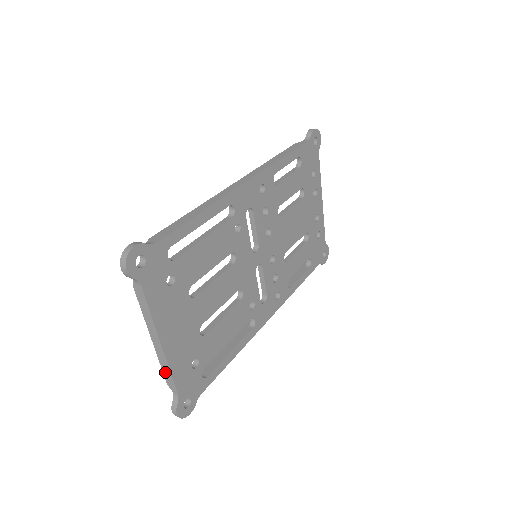
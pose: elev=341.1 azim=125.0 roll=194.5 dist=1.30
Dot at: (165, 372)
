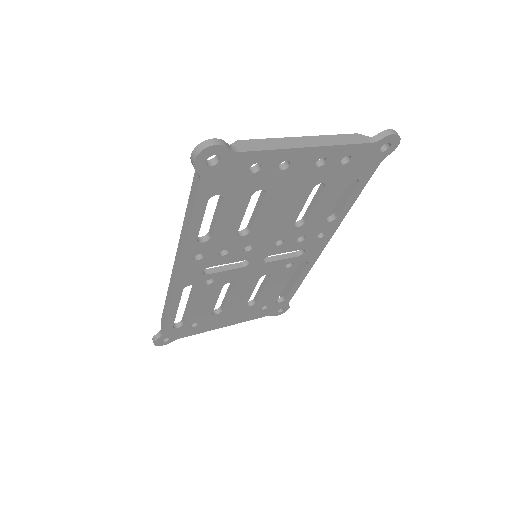
Dot at: occluded
